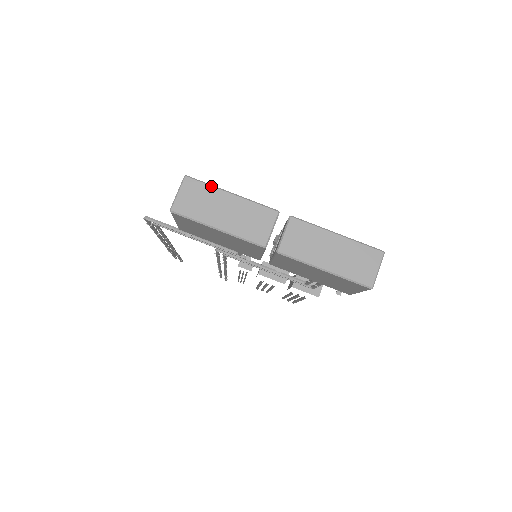
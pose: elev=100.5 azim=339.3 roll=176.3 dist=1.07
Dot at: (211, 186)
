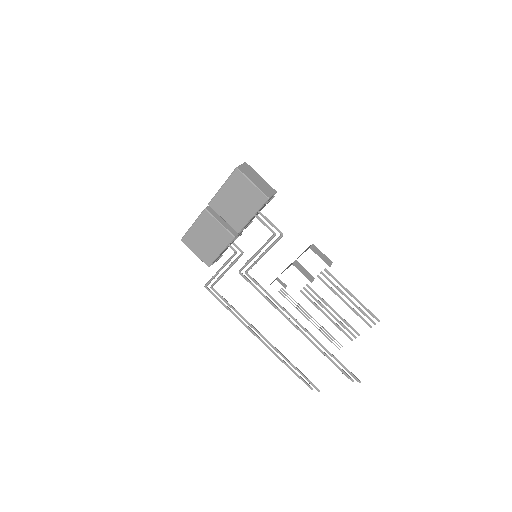
Dot at: occluded
